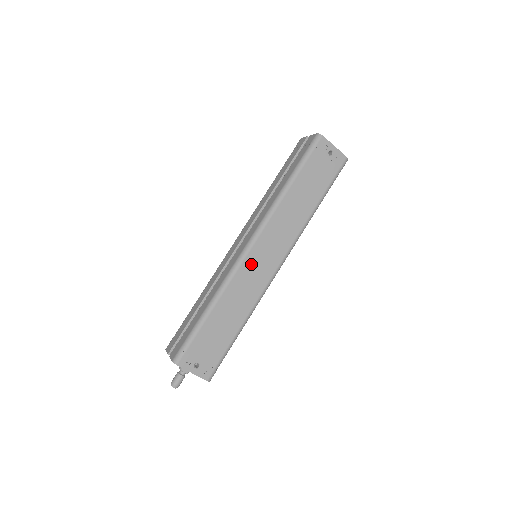
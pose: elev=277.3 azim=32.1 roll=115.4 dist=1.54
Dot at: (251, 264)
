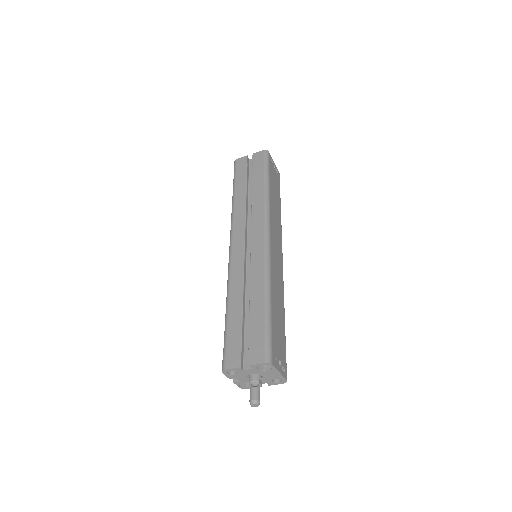
Dot at: (274, 255)
